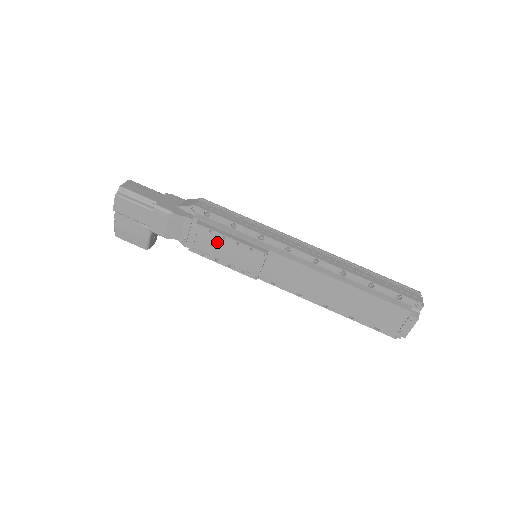
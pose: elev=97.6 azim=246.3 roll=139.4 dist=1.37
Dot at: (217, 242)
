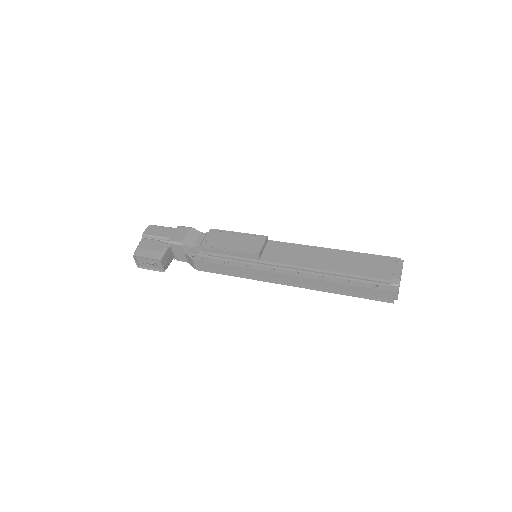
Dot at: (226, 237)
